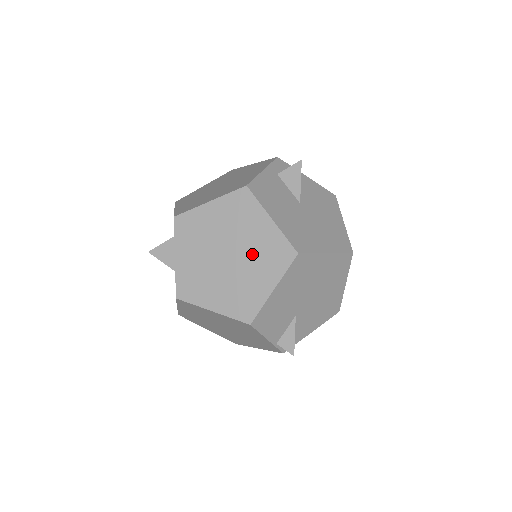
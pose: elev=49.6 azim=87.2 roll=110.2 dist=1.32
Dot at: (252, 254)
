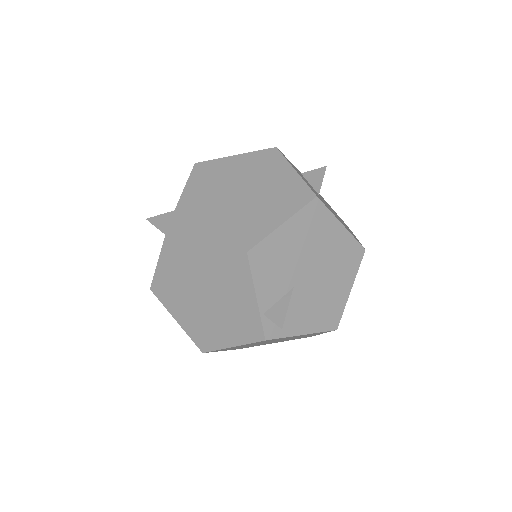
Dot at: (267, 194)
